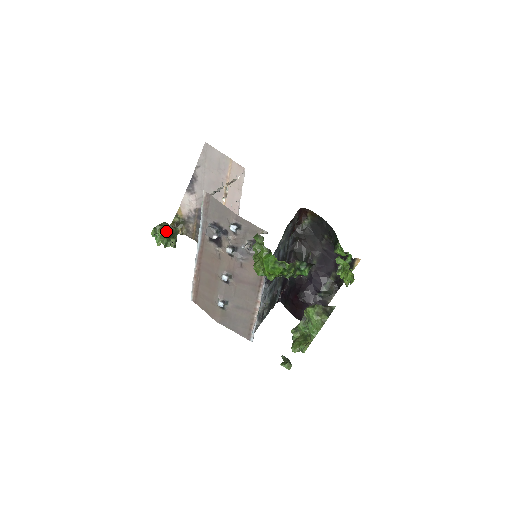
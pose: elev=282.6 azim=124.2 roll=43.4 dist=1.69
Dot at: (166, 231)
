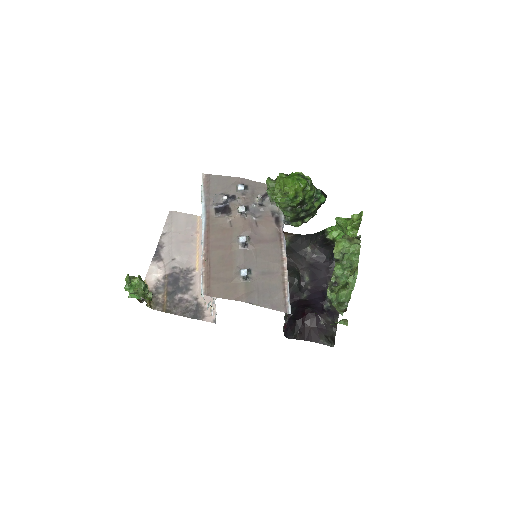
Dot at: occluded
